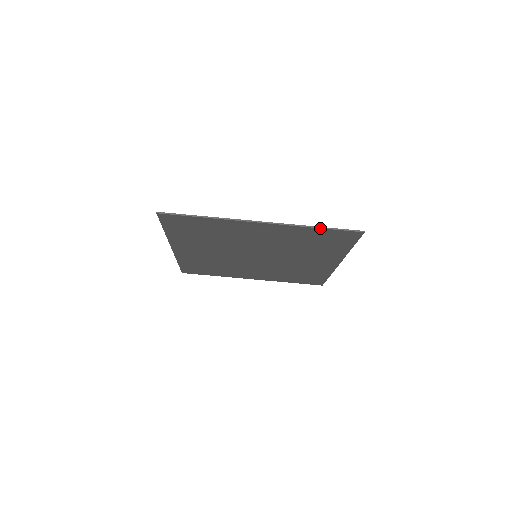
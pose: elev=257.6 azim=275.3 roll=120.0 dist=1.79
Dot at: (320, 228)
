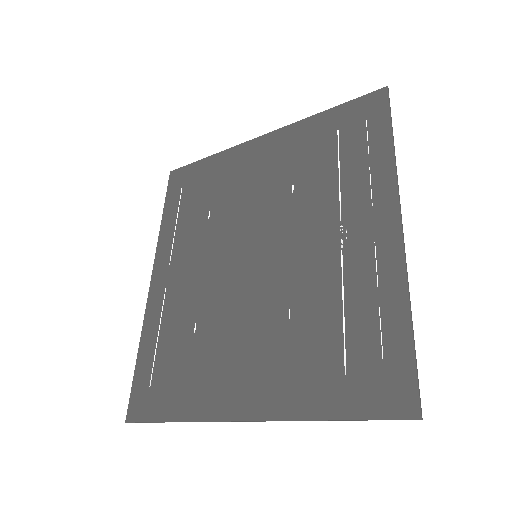
Dot at: (336, 420)
